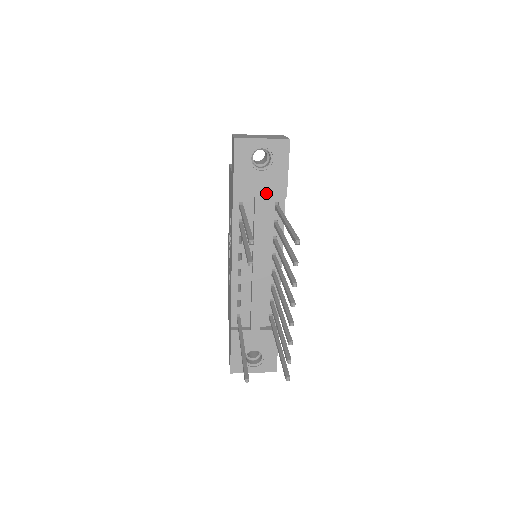
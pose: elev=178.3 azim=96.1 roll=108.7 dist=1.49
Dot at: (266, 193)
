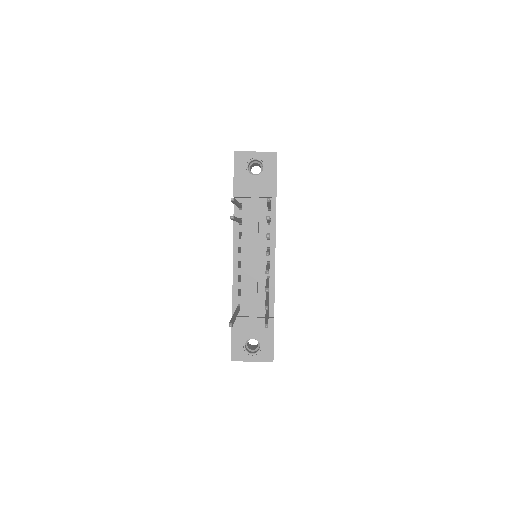
Dot at: (259, 194)
